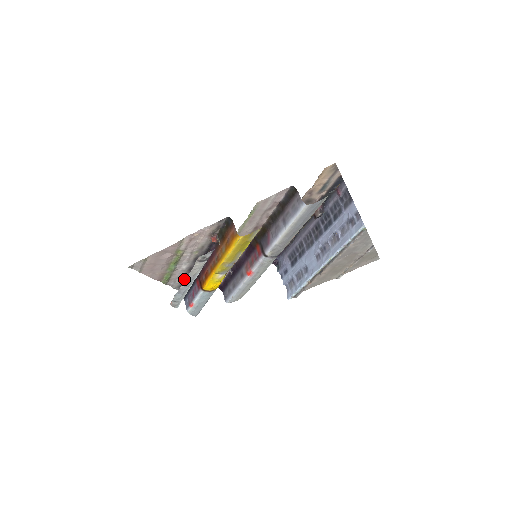
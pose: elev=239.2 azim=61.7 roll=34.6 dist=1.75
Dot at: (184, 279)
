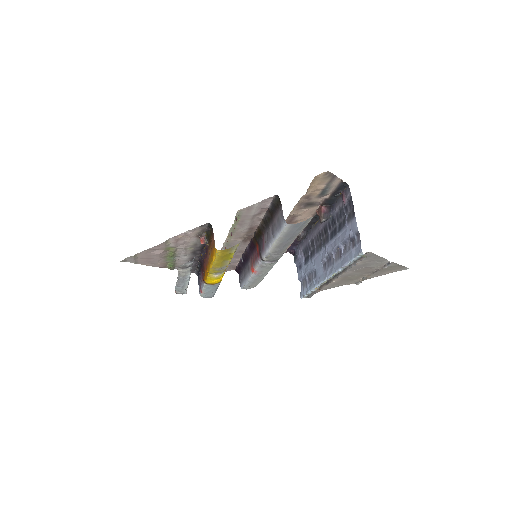
Dot at: occluded
